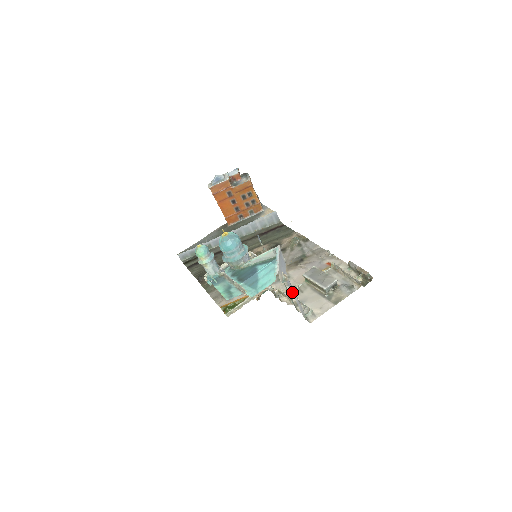
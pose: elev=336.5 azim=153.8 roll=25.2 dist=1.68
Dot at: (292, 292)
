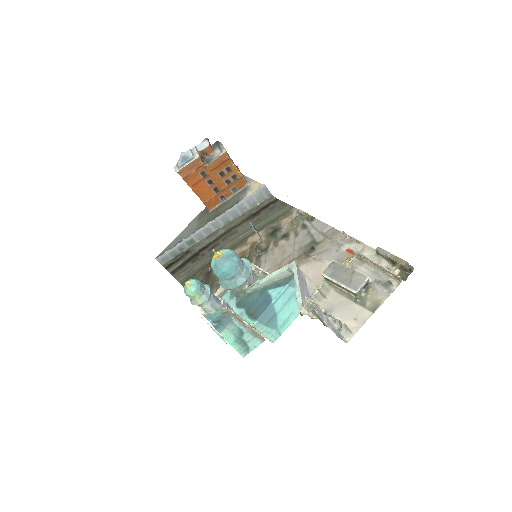
Dot at: (320, 314)
